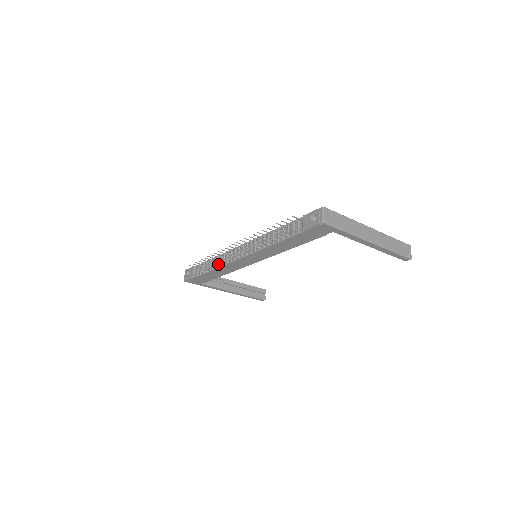
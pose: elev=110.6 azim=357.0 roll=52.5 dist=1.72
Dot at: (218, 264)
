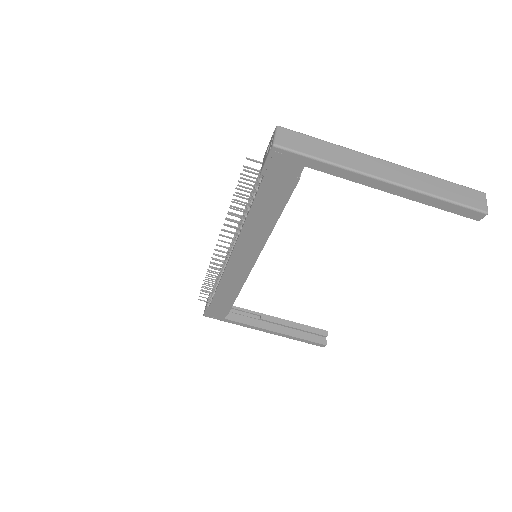
Dot at: (218, 277)
